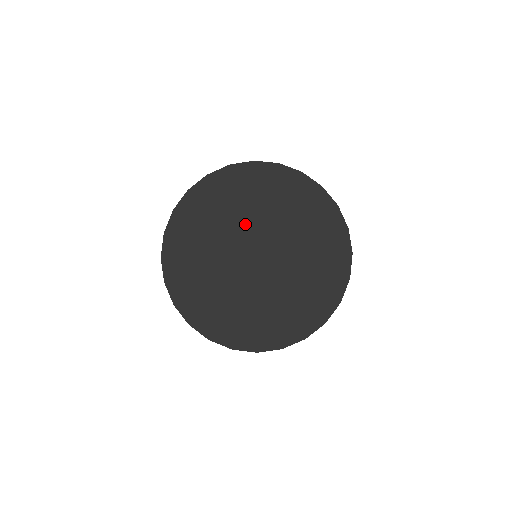
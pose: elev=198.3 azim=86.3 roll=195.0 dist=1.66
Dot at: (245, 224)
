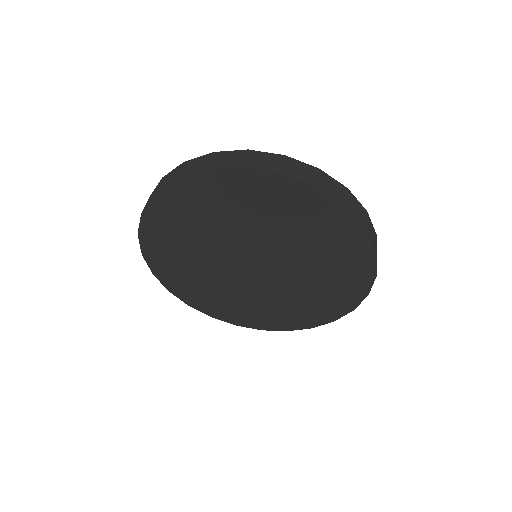
Dot at: (221, 243)
